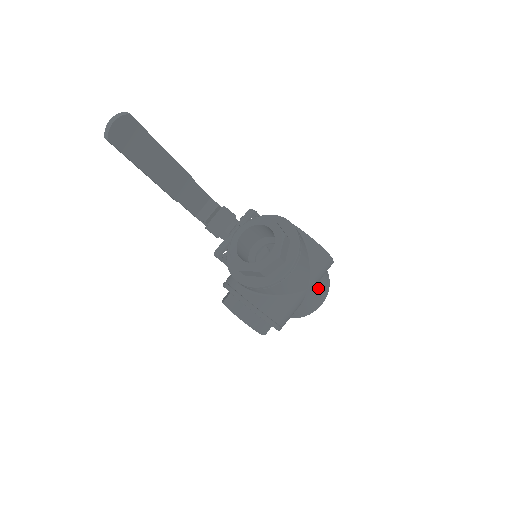
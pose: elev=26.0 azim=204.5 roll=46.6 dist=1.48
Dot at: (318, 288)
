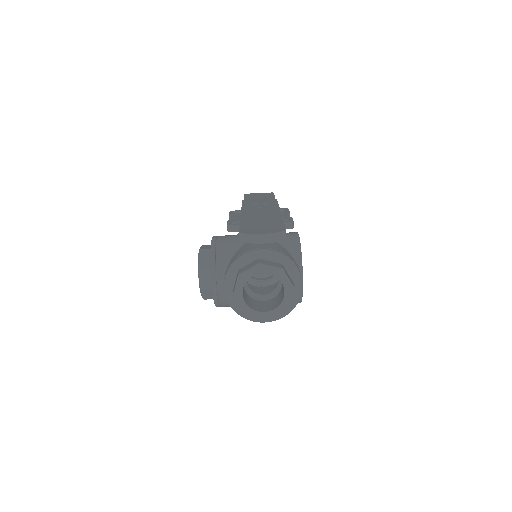
Dot at: occluded
